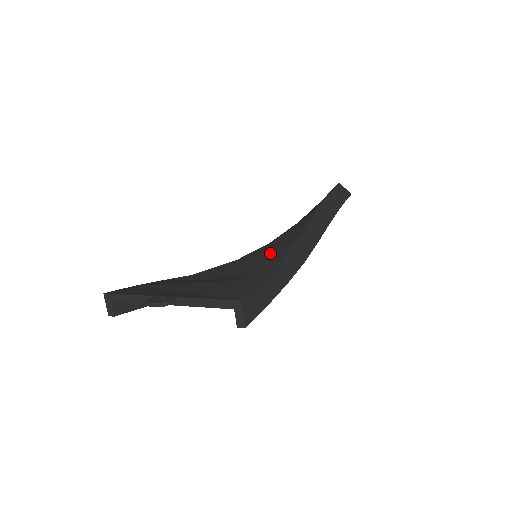
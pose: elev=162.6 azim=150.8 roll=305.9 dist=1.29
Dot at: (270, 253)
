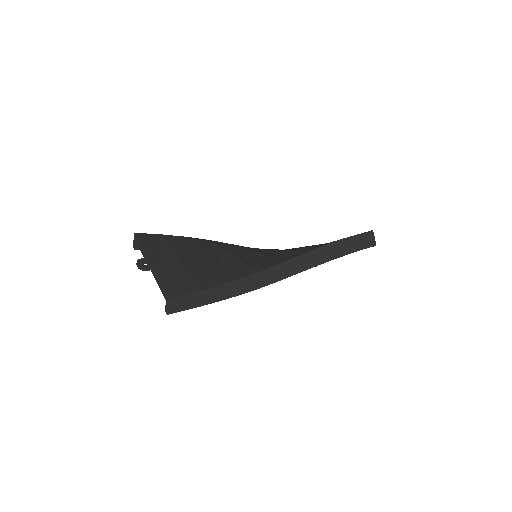
Dot at: (240, 269)
